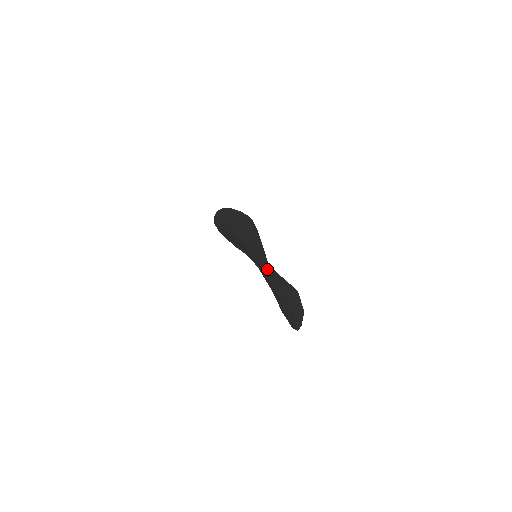
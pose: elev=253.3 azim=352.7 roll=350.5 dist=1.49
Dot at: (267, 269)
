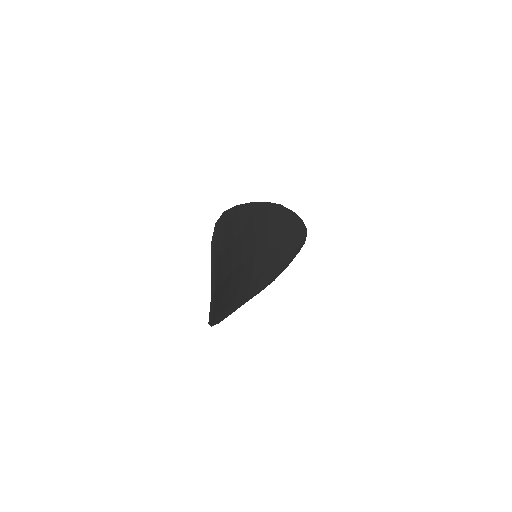
Dot at: occluded
